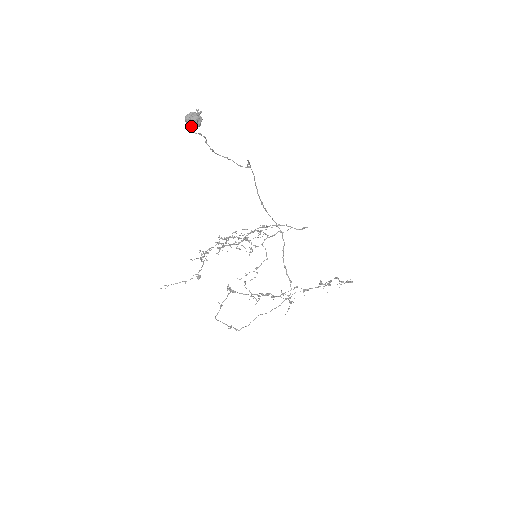
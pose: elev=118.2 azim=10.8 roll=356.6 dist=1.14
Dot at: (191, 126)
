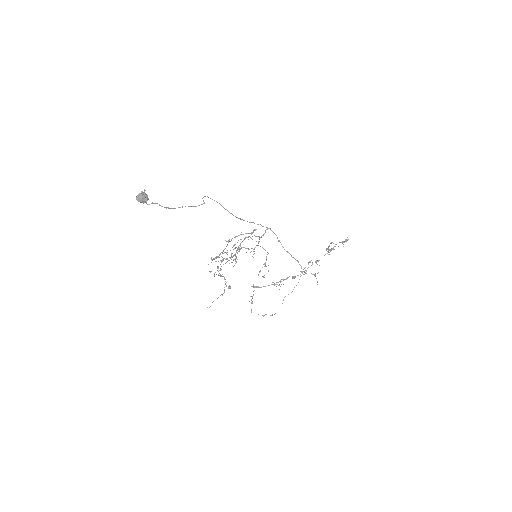
Dot at: (143, 203)
